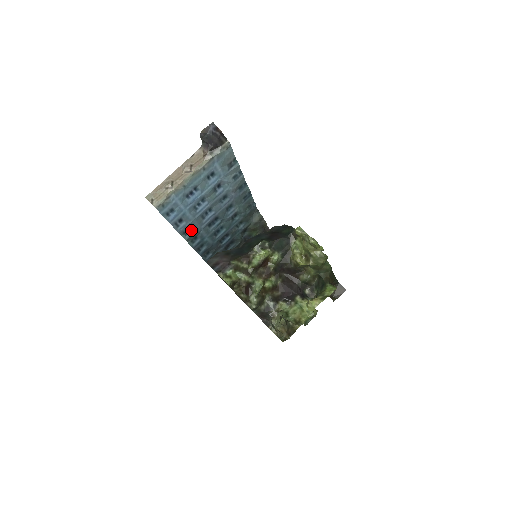
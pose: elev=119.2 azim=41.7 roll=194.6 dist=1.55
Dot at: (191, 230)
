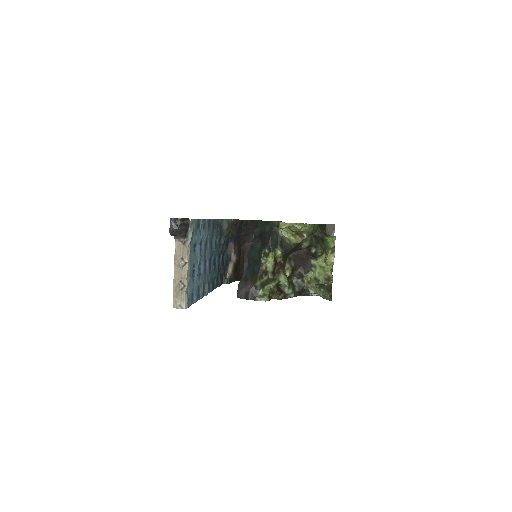
Dot at: (205, 286)
